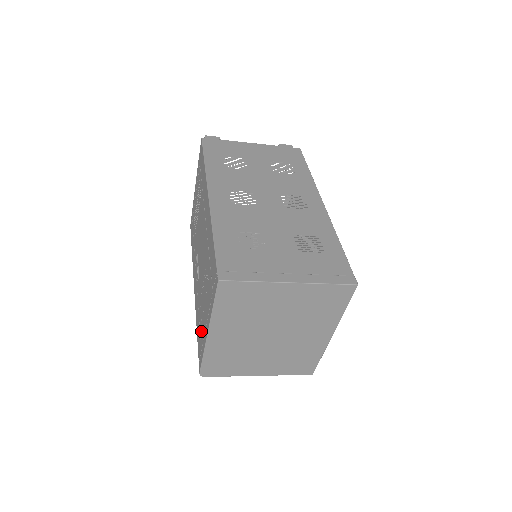
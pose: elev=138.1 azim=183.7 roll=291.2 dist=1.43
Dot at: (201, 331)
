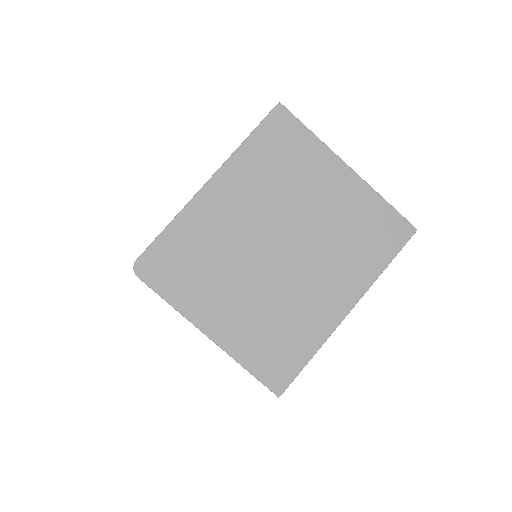
Dot at: occluded
